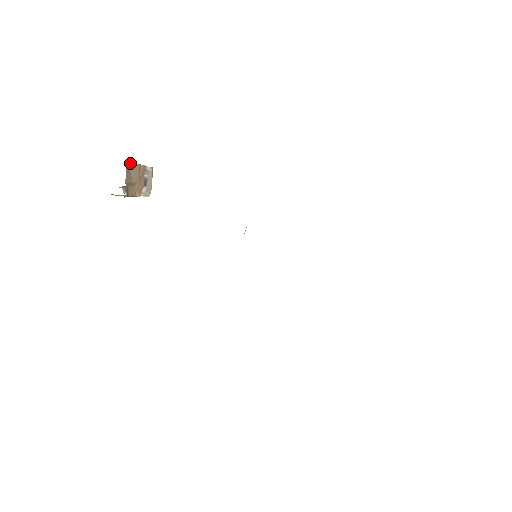
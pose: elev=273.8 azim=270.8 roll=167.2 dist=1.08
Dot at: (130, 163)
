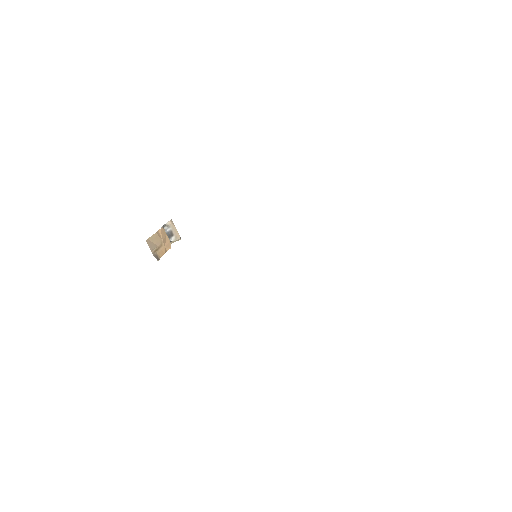
Dot at: (149, 238)
